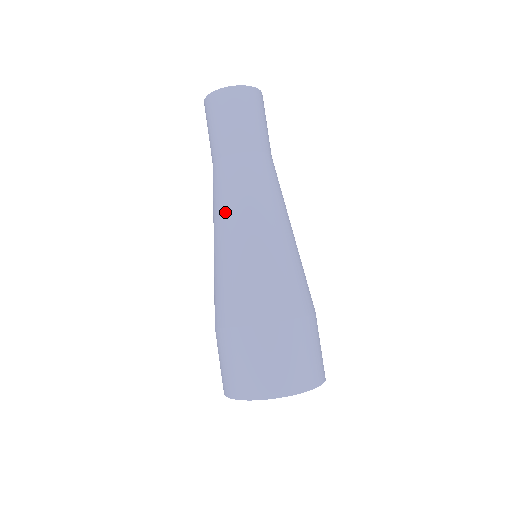
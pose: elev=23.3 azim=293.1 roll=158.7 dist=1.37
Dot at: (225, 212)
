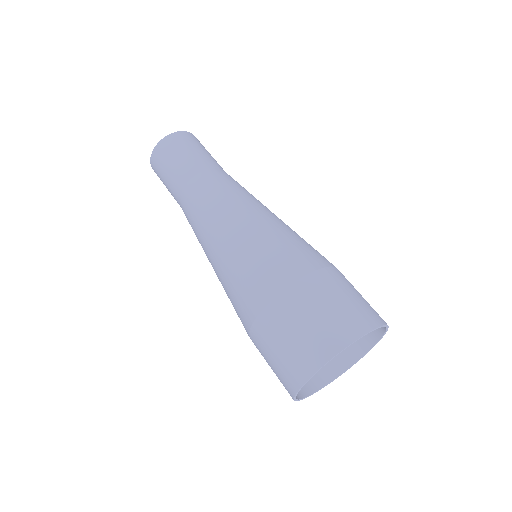
Dot at: (207, 222)
